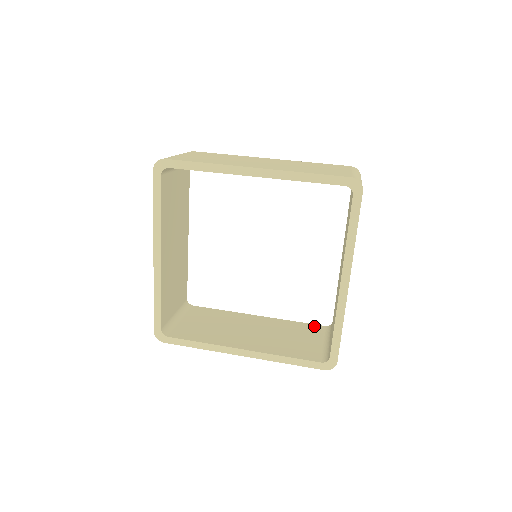
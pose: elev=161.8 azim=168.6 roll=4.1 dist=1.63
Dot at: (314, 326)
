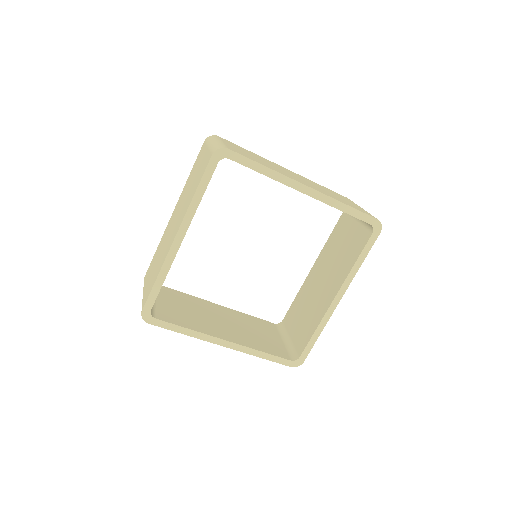
Dot at: (267, 323)
